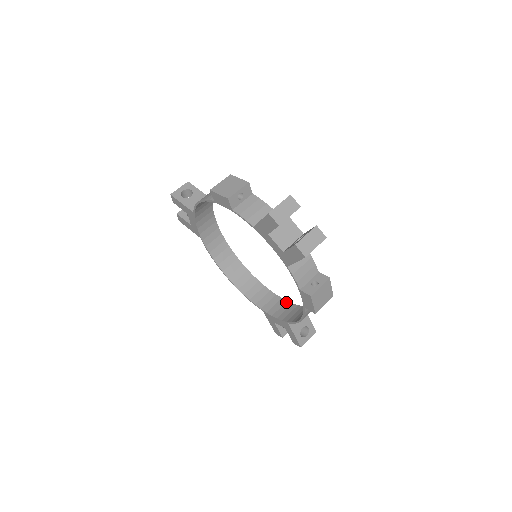
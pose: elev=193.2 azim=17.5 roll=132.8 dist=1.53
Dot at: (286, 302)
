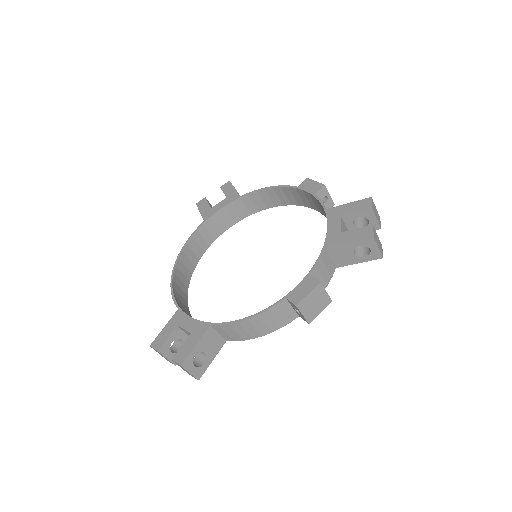
Dot at: occluded
